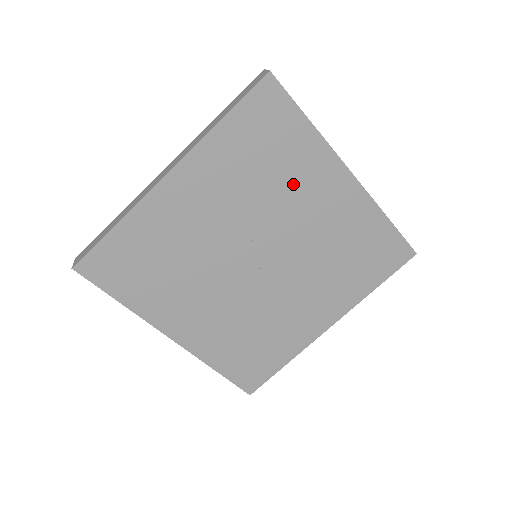
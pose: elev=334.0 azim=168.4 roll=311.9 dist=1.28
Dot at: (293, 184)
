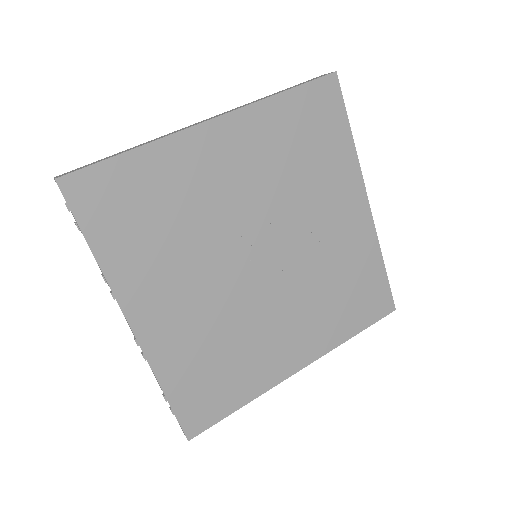
Dot at: (320, 188)
